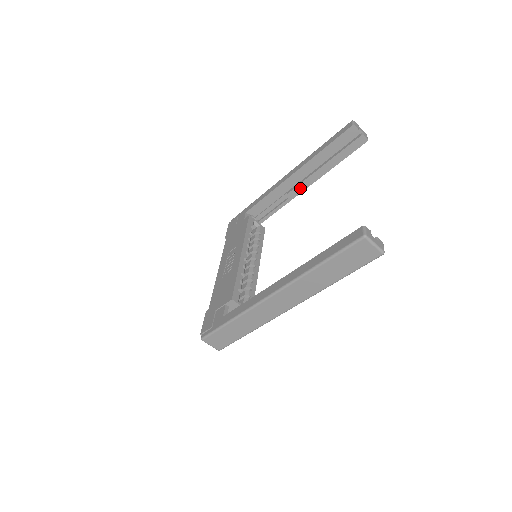
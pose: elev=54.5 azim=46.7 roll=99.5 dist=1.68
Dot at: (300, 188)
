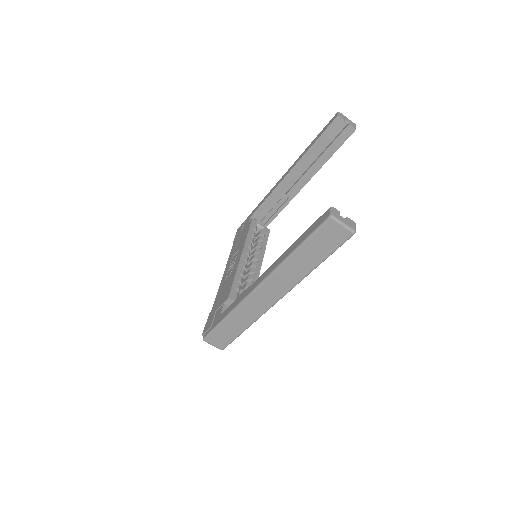
Dot at: (298, 186)
